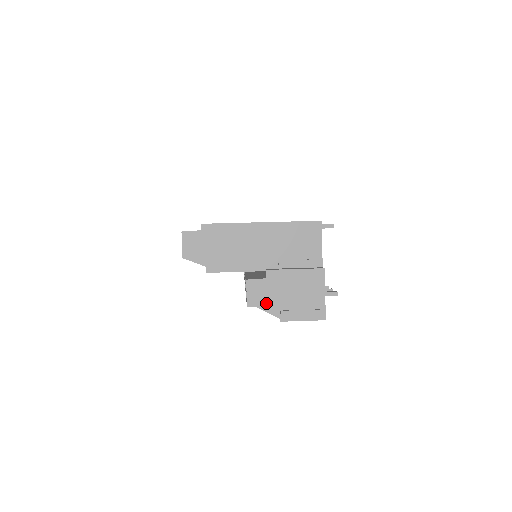
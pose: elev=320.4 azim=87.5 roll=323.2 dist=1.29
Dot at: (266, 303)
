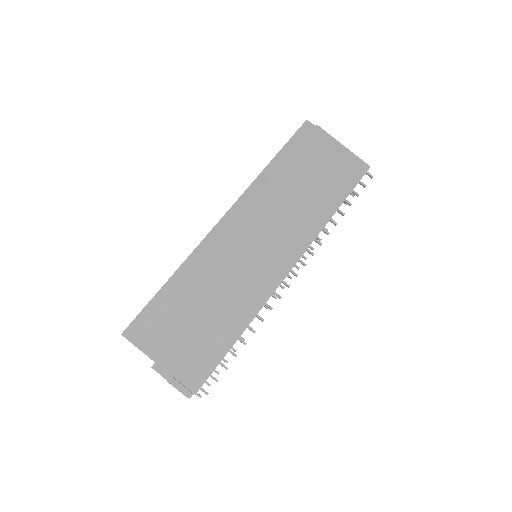
Dot at: occluded
